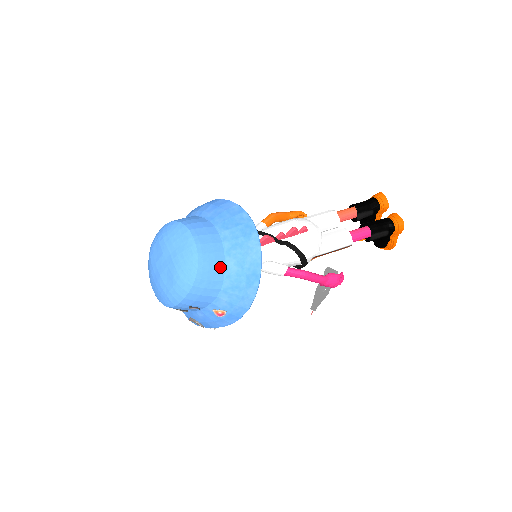
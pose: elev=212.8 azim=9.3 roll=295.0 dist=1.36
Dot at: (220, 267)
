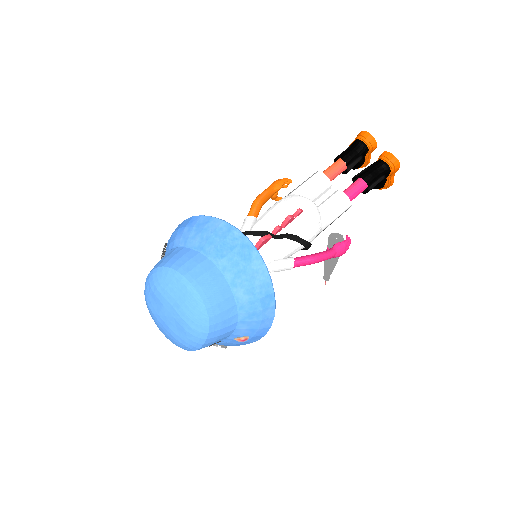
Dot at: (230, 302)
